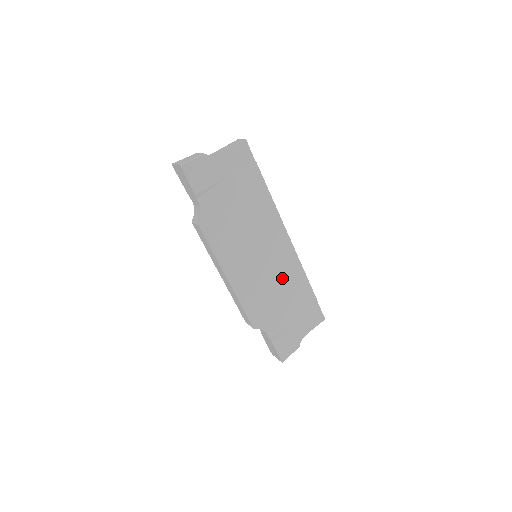
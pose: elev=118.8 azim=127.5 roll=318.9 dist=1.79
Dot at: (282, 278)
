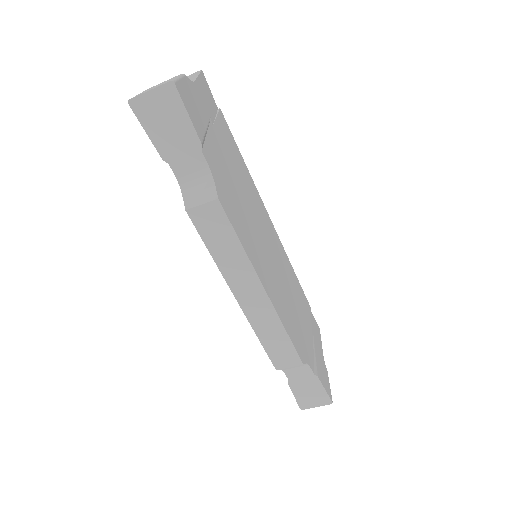
Dot at: (287, 280)
